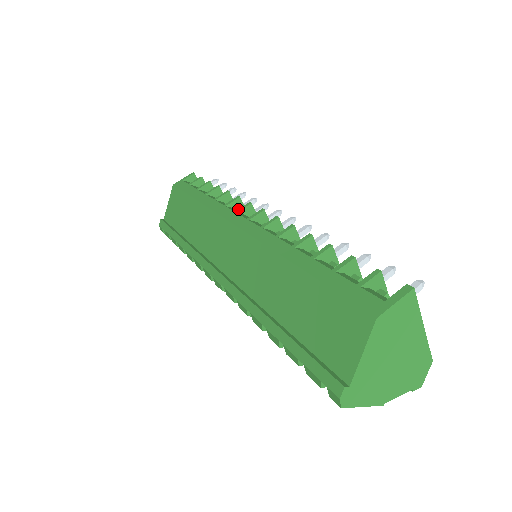
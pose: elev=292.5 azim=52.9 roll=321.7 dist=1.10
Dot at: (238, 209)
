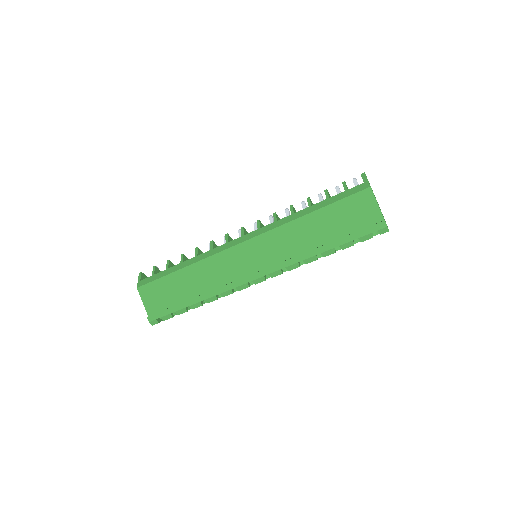
Dot at: occluded
